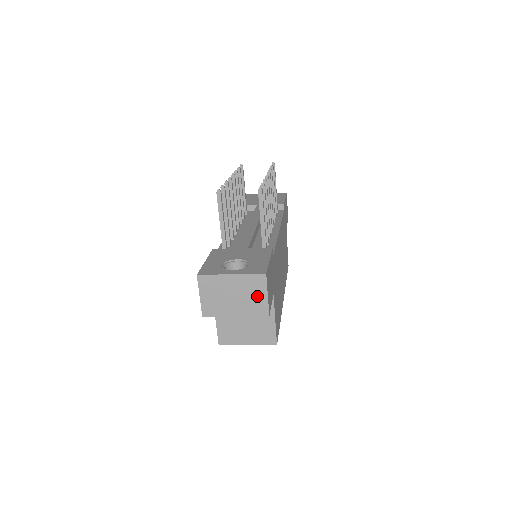
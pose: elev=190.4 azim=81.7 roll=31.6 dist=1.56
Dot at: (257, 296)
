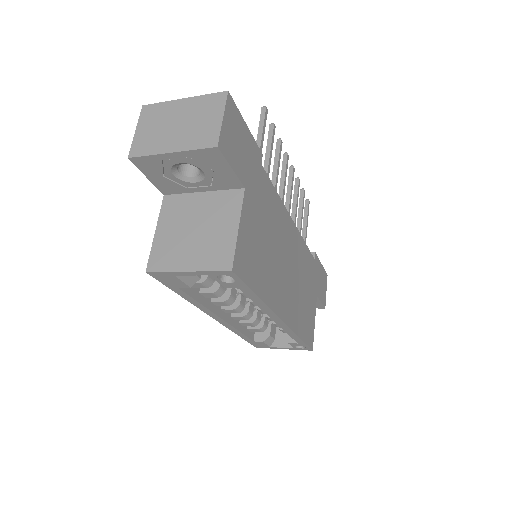
Dot at: (208, 121)
